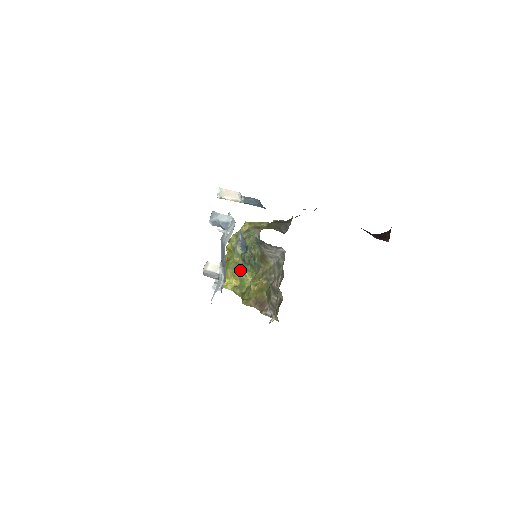
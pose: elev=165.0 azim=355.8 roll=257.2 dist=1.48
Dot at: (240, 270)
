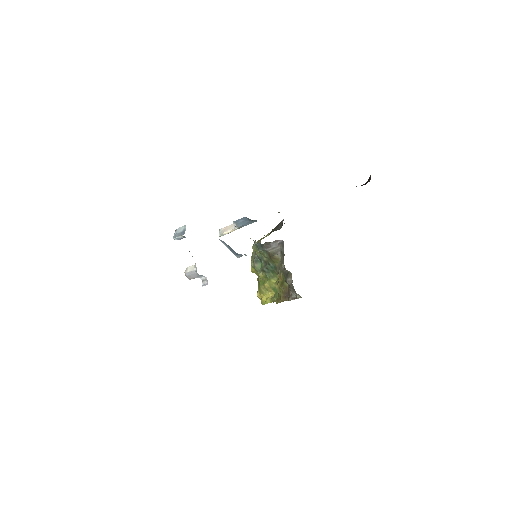
Dot at: (268, 281)
